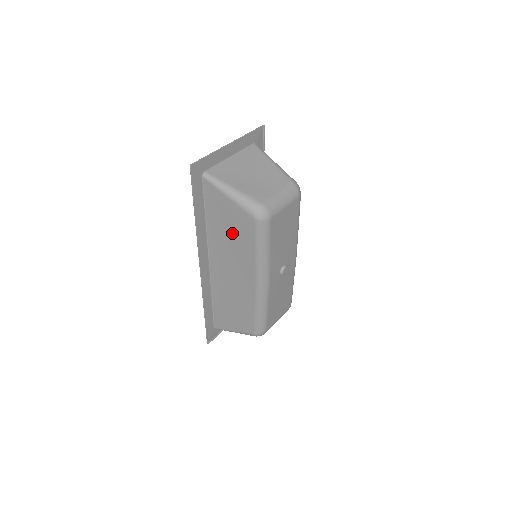
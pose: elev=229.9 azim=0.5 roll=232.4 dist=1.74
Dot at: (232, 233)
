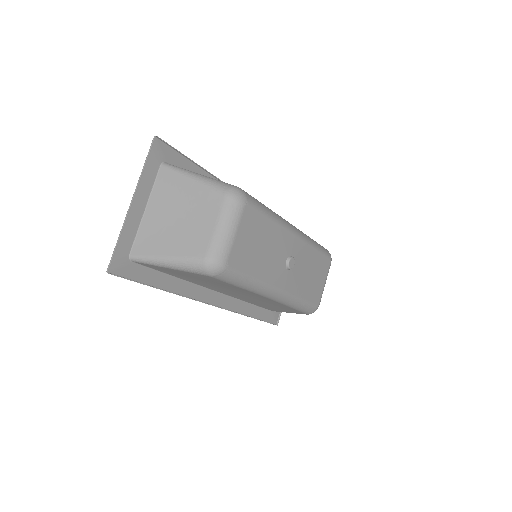
Dot at: (206, 281)
